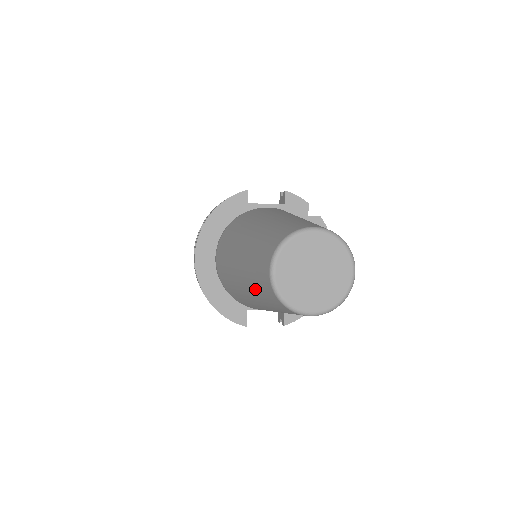
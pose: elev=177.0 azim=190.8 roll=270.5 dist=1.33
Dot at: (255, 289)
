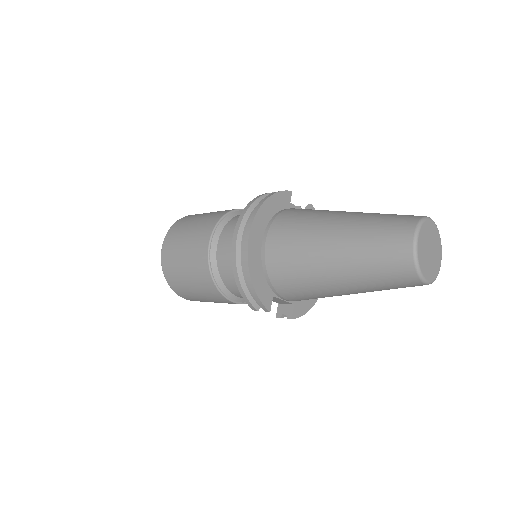
Dot at: (367, 258)
